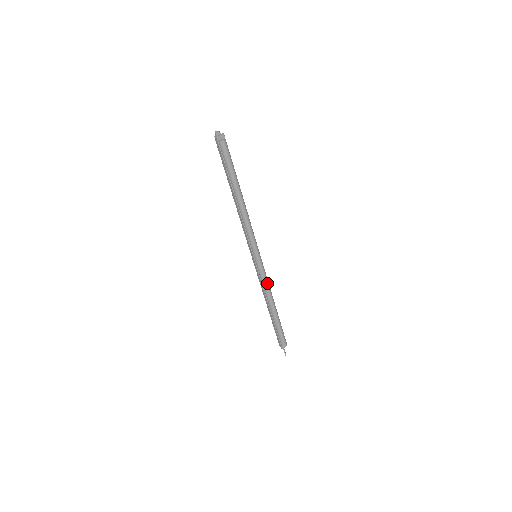
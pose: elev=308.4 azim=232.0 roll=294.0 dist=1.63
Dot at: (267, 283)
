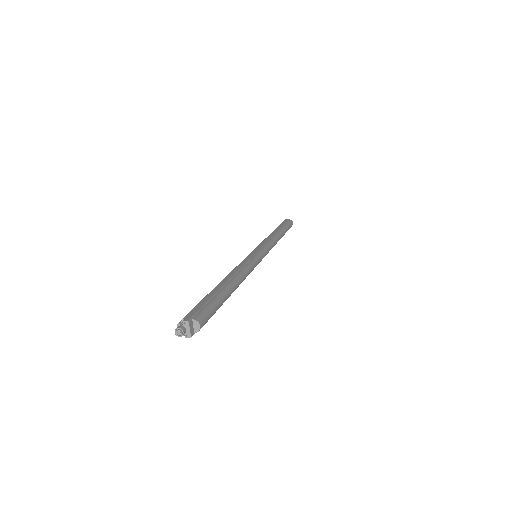
Dot at: (273, 244)
